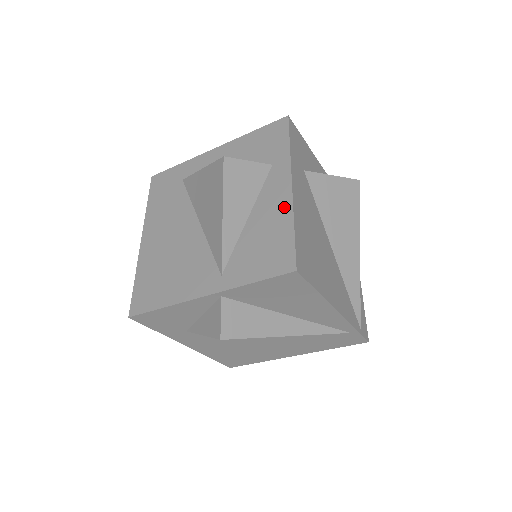
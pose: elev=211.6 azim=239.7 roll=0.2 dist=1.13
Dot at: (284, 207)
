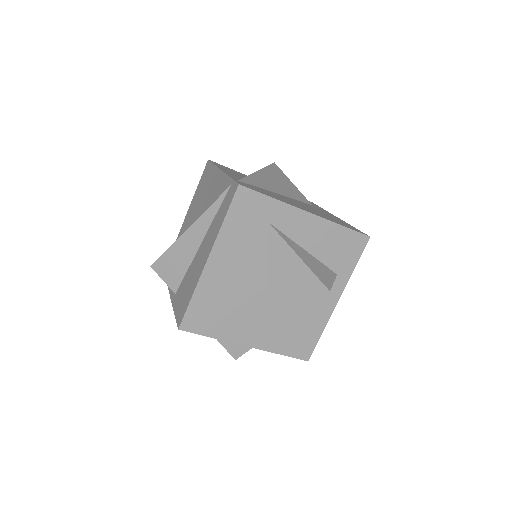
Dot at: (325, 316)
